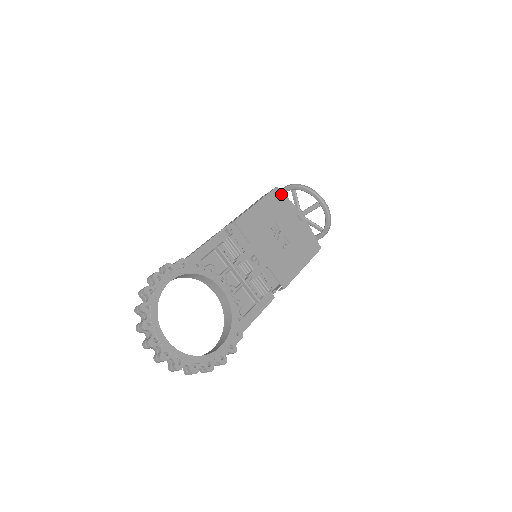
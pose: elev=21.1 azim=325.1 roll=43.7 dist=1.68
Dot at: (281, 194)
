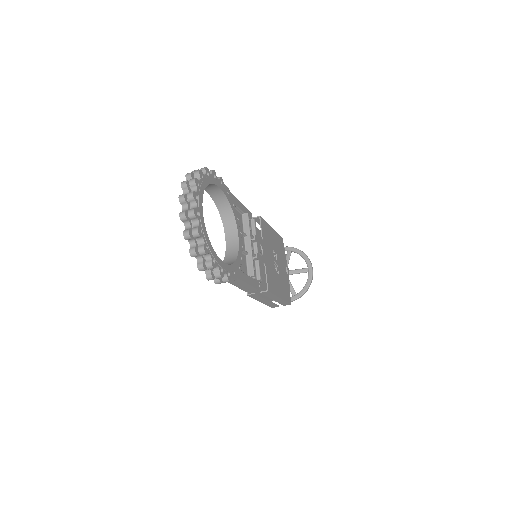
Dot at: (283, 244)
